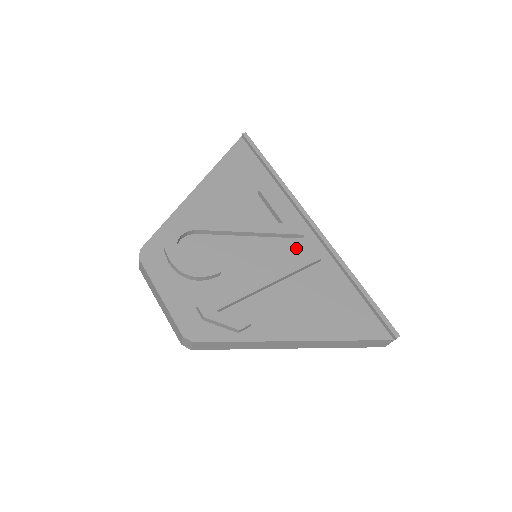
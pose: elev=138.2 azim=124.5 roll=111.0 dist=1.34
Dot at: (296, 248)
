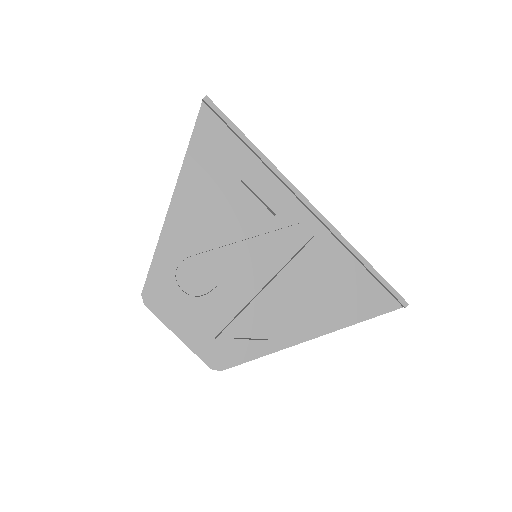
Dot at: (295, 238)
